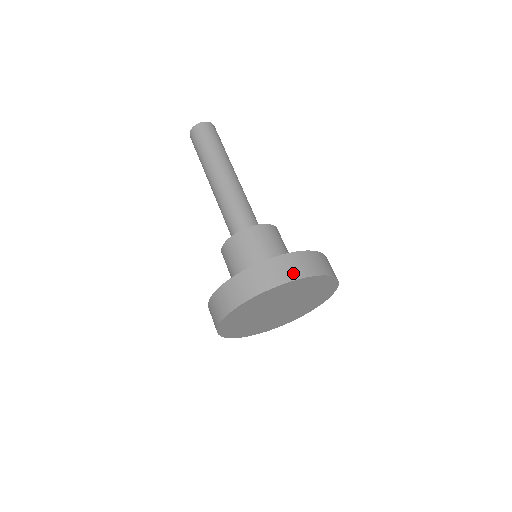
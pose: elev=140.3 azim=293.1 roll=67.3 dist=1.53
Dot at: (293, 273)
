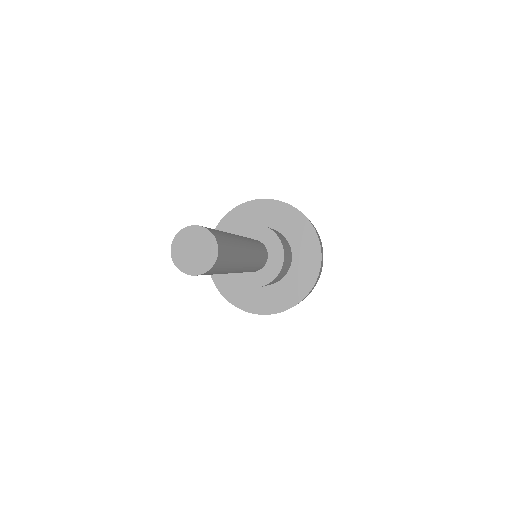
Dot at: occluded
